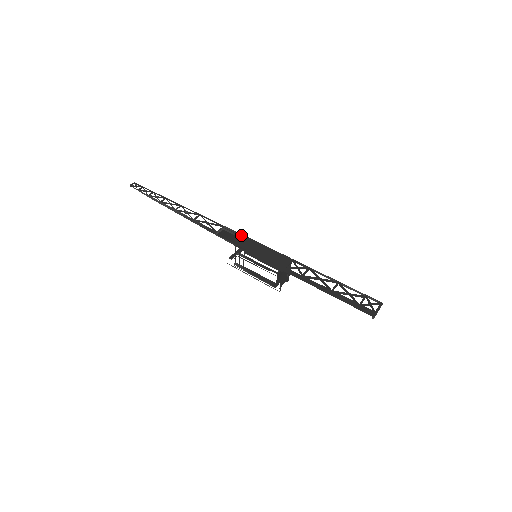
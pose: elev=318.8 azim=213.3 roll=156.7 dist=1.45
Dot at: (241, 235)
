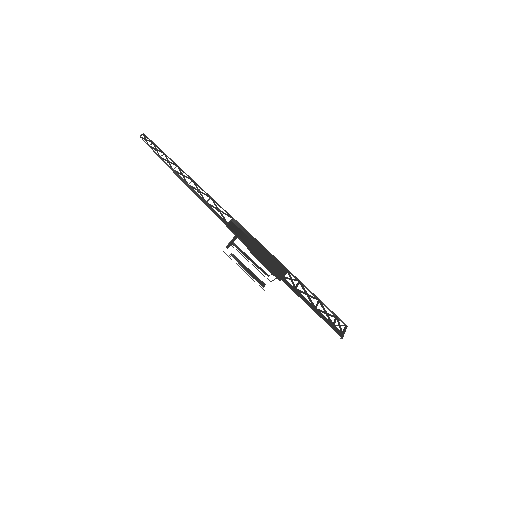
Dot at: (248, 233)
